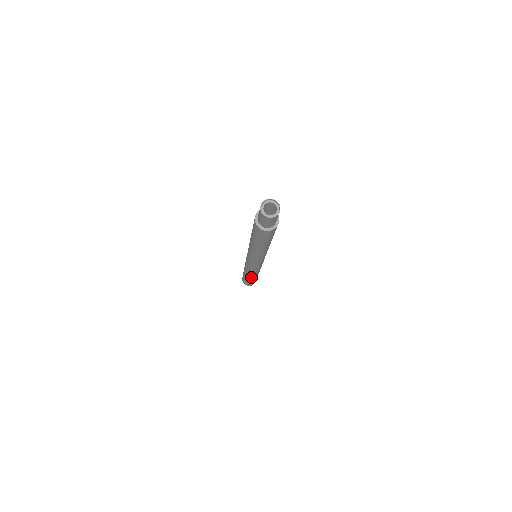
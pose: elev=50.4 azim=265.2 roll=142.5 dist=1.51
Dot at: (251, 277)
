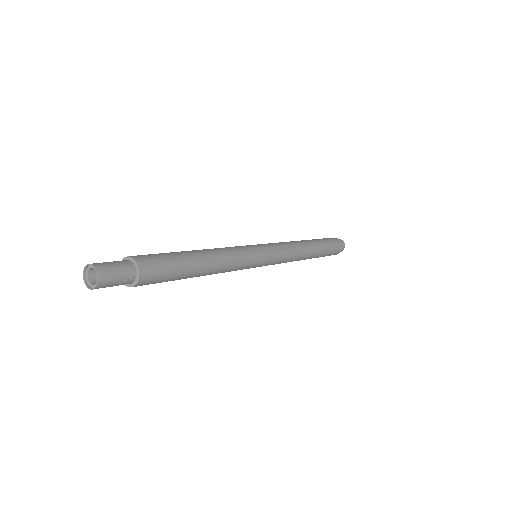
Dot at: (304, 259)
